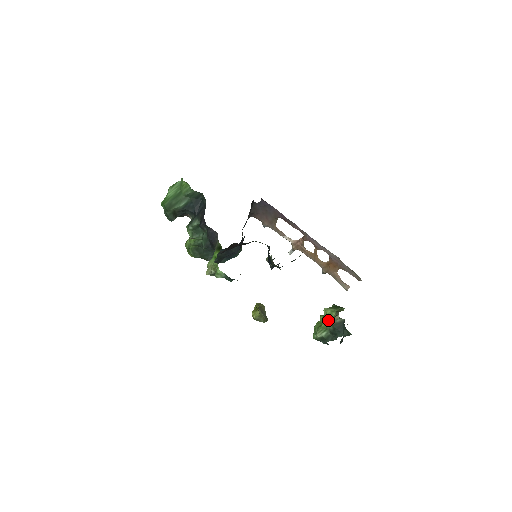
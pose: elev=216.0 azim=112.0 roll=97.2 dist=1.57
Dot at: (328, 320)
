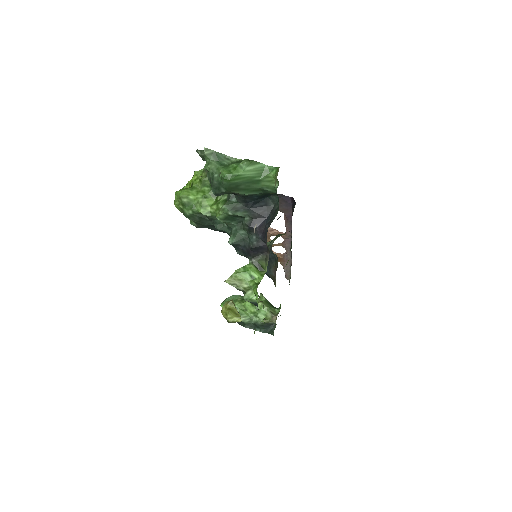
Dot at: (265, 320)
